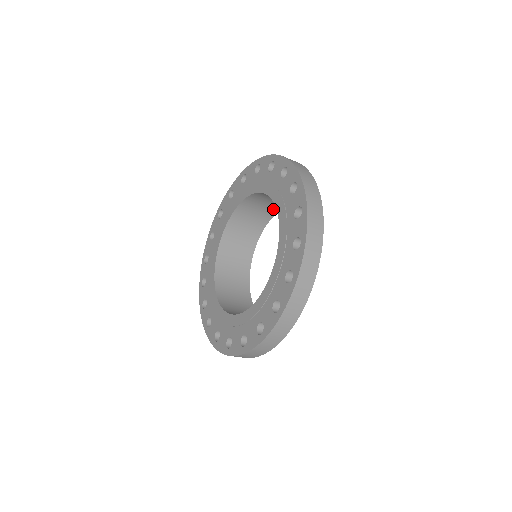
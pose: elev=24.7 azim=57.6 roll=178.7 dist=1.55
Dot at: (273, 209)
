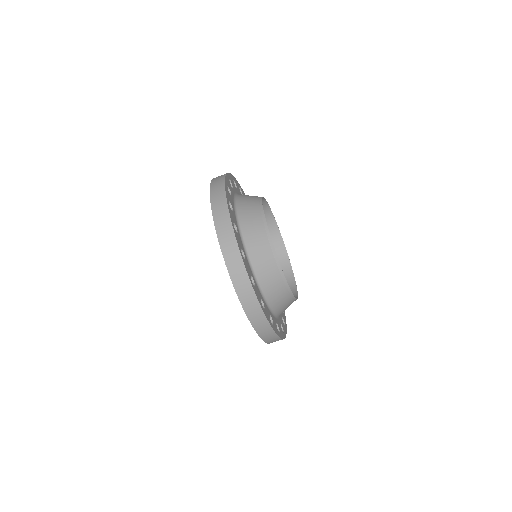
Dot at: (280, 250)
